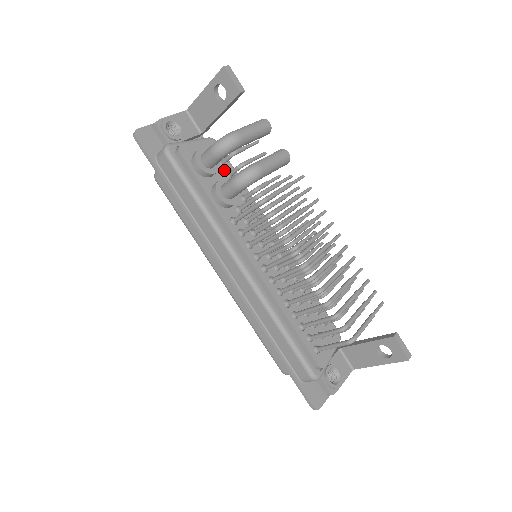
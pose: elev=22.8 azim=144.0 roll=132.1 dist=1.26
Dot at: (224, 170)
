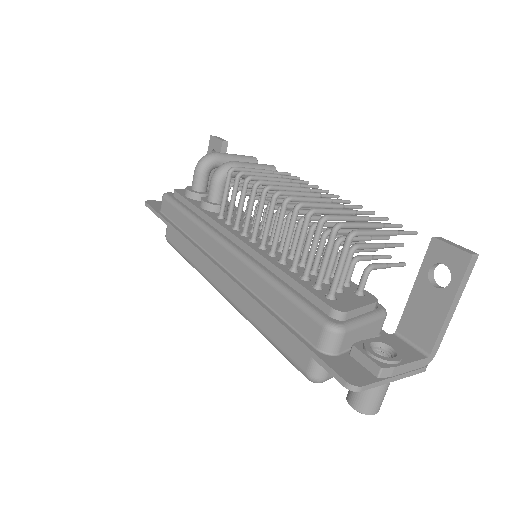
Dot at: occluded
